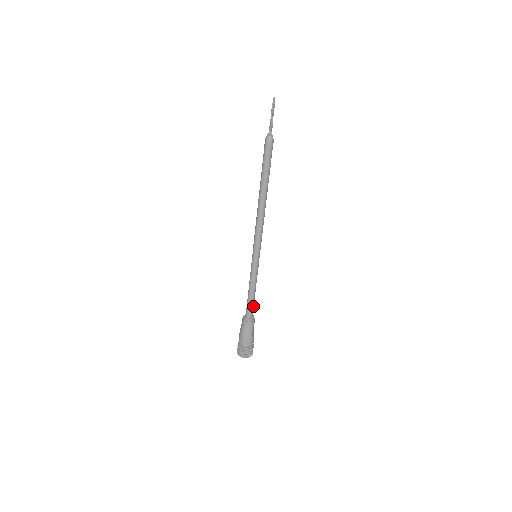
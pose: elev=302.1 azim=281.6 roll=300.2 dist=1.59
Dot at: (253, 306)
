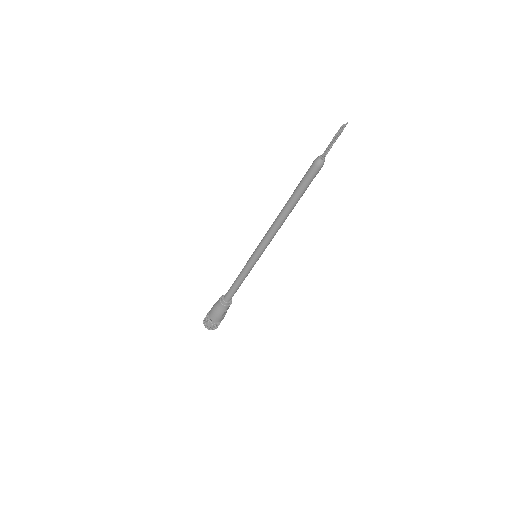
Dot at: occluded
